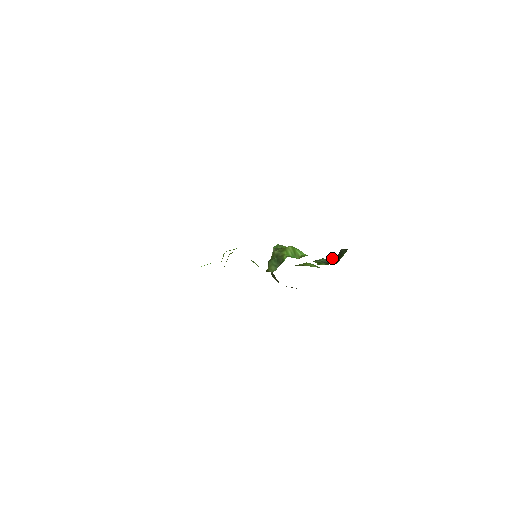
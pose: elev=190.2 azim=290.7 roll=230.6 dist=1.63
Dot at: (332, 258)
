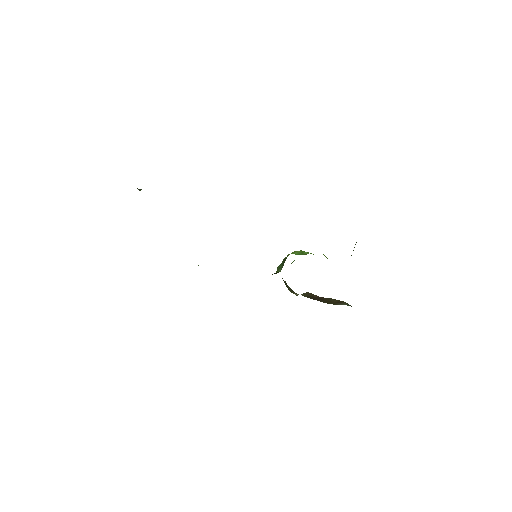
Dot at: occluded
